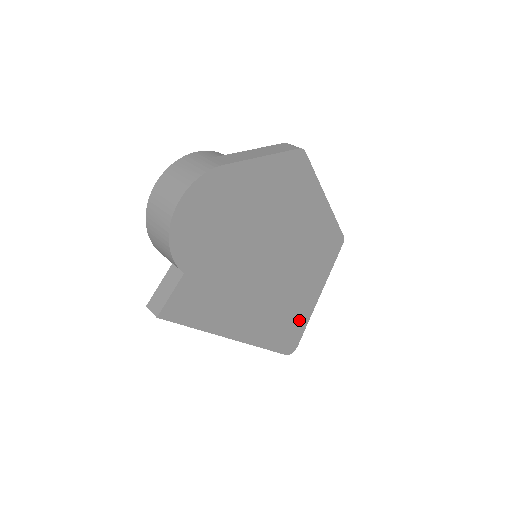
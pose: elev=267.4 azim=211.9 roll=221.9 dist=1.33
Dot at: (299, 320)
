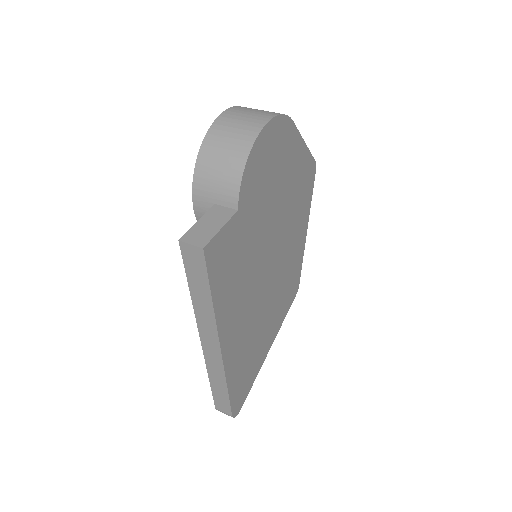
Dot at: (253, 369)
